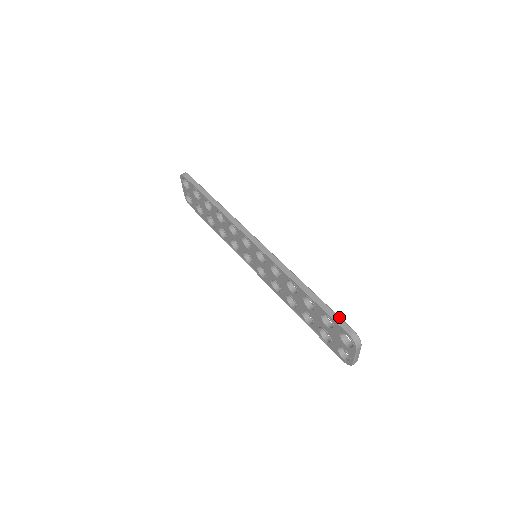
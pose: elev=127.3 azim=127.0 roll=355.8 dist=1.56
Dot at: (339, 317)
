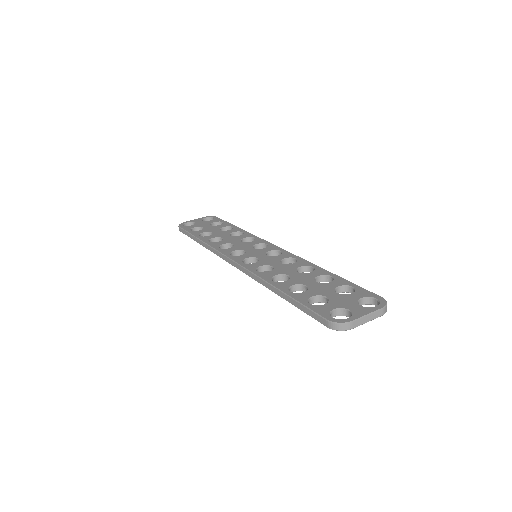
Dot at: (311, 312)
